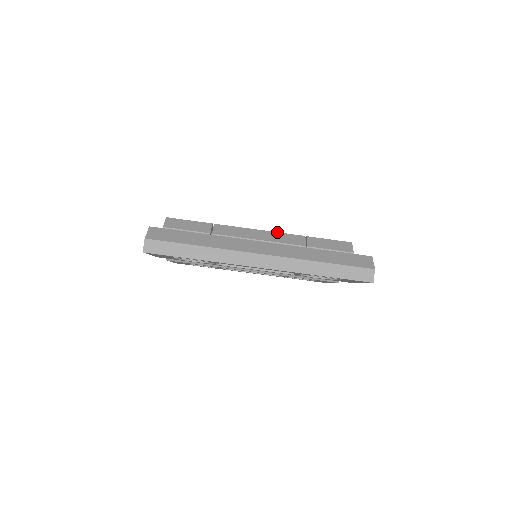
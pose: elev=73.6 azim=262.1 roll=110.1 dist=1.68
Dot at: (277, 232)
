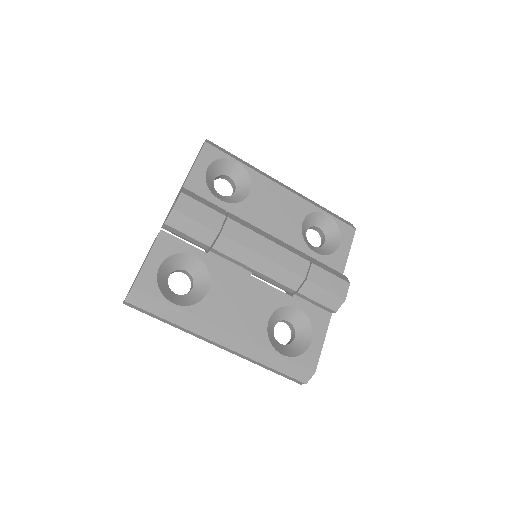
Dot at: (280, 266)
